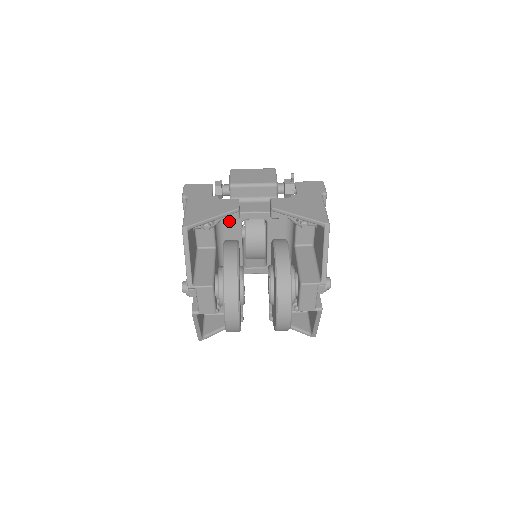
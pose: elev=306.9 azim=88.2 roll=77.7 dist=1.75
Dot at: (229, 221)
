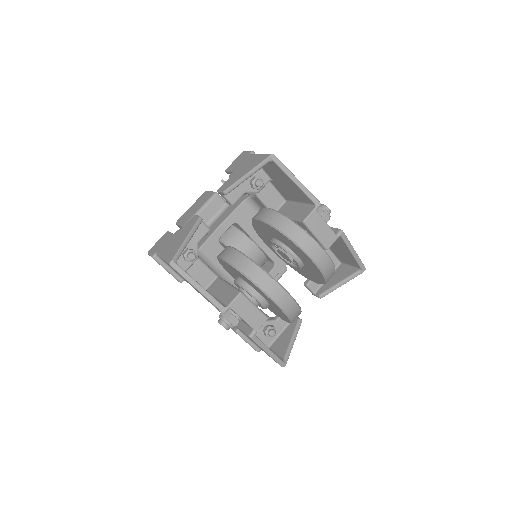
Dot at: (209, 251)
